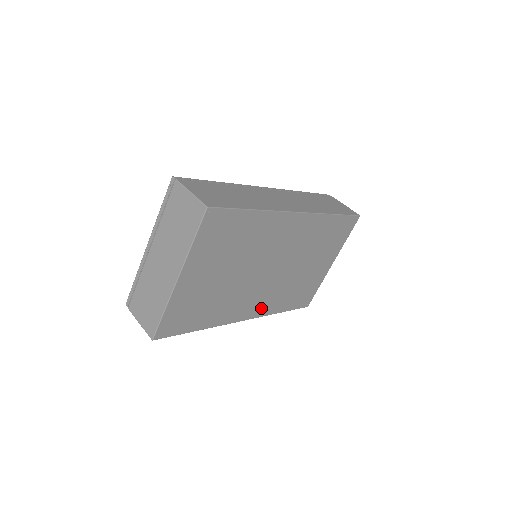
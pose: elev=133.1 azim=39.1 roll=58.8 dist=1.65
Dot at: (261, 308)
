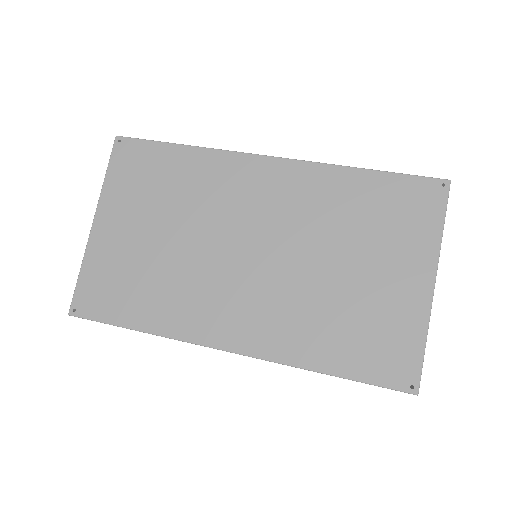
Dot at: (261, 337)
